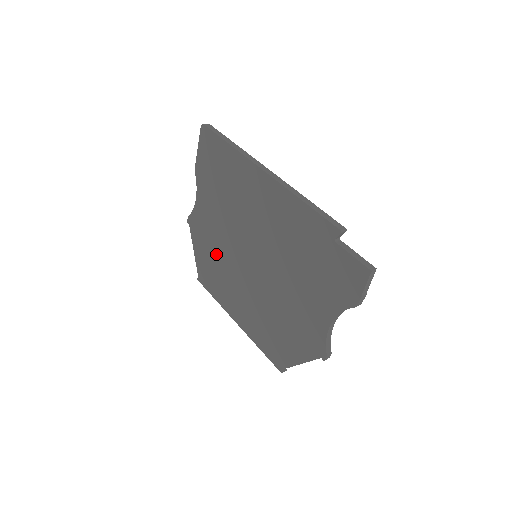
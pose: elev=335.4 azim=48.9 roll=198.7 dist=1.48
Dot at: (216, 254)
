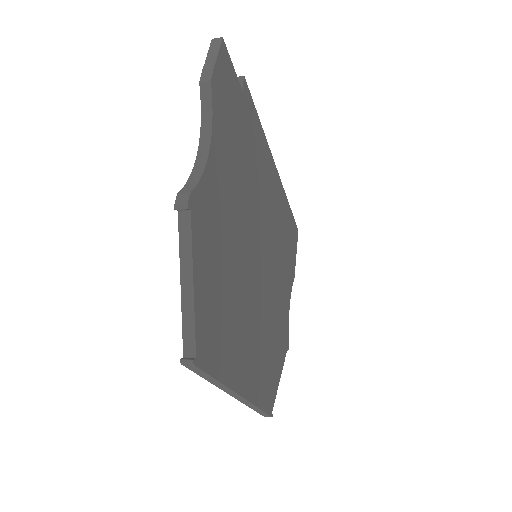
Dot at: occluded
